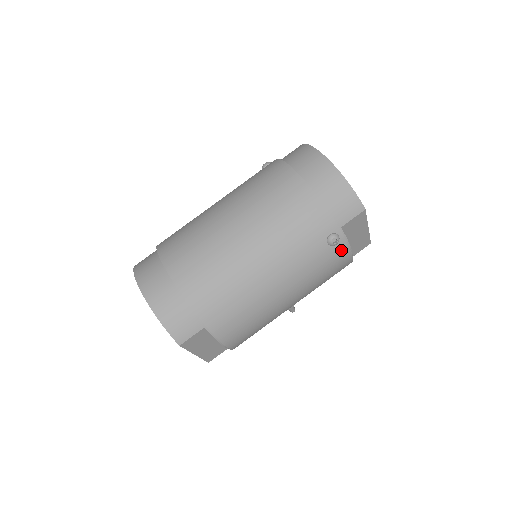
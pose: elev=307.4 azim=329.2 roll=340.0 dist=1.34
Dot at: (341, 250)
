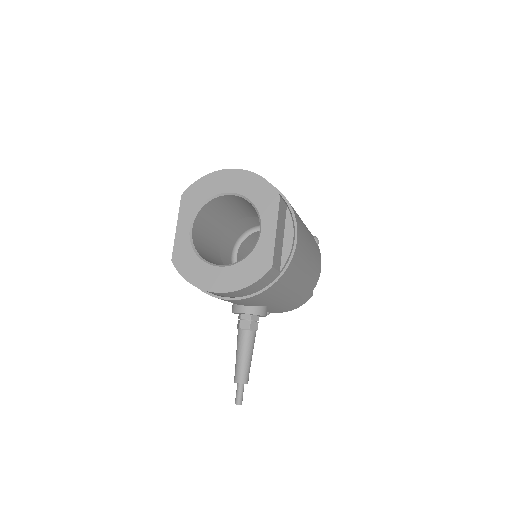
Dot at: (319, 253)
